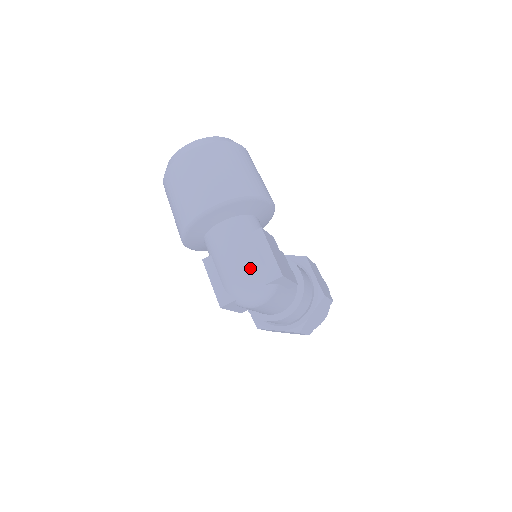
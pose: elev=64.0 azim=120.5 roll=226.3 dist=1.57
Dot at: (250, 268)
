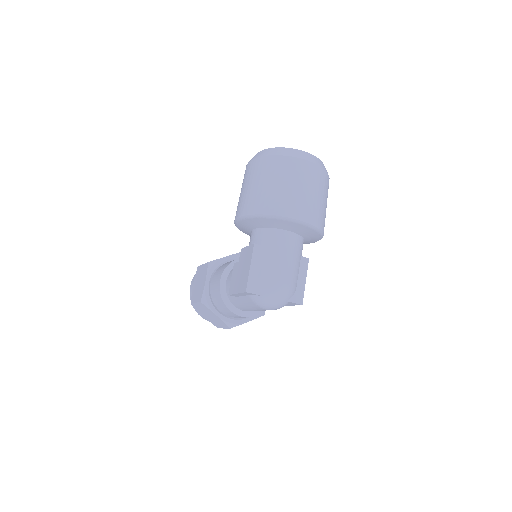
Dot at: (290, 283)
